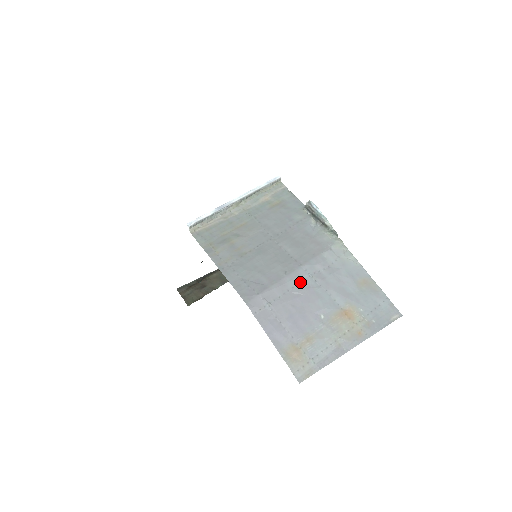
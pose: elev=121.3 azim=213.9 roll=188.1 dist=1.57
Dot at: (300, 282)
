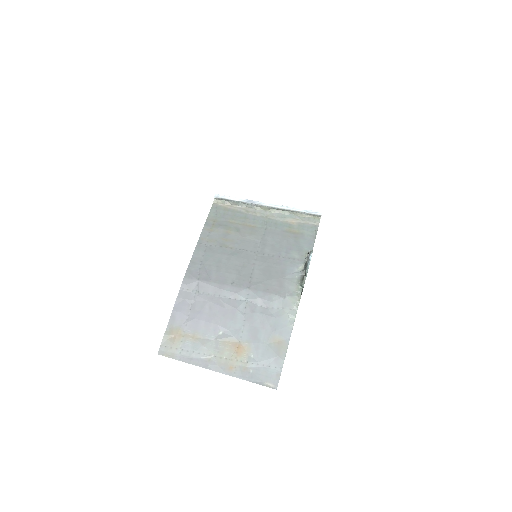
Dot at: (234, 298)
